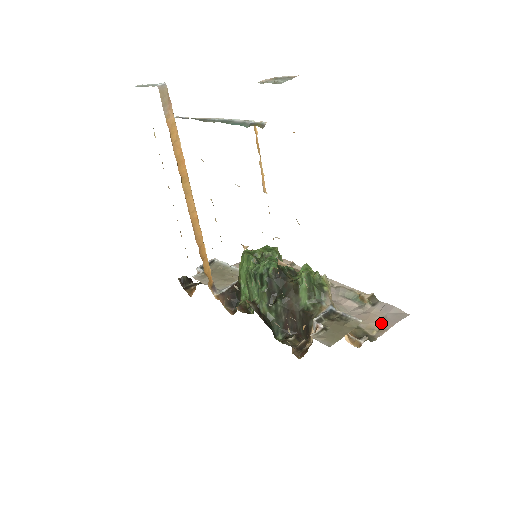
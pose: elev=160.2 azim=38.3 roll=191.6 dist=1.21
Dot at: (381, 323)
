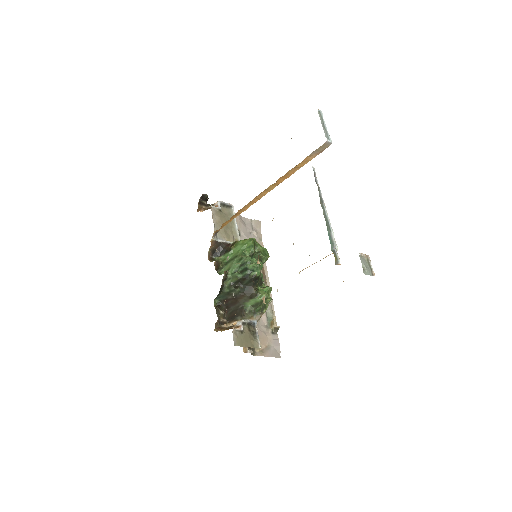
Dot at: (265, 348)
